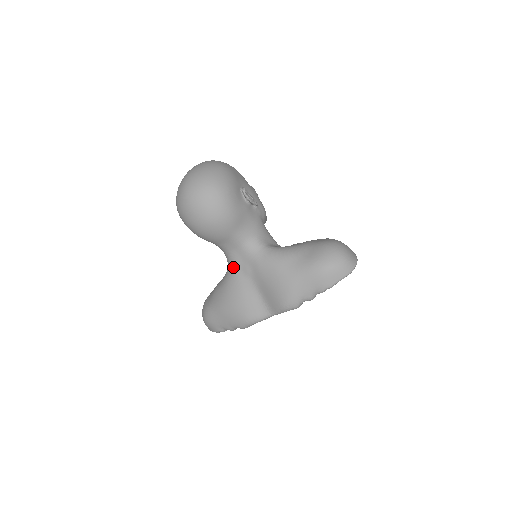
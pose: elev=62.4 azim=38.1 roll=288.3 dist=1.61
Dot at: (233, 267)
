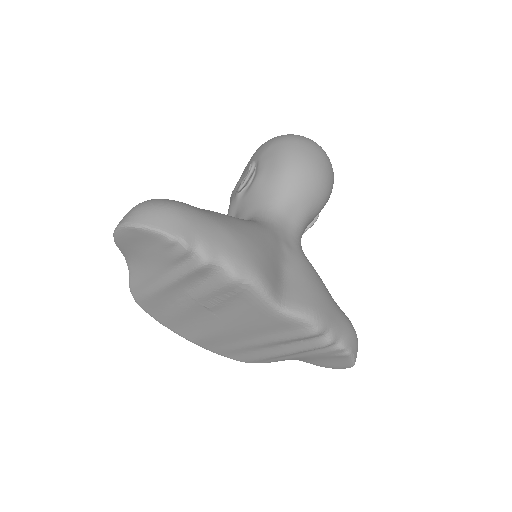
Dot at: (272, 226)
